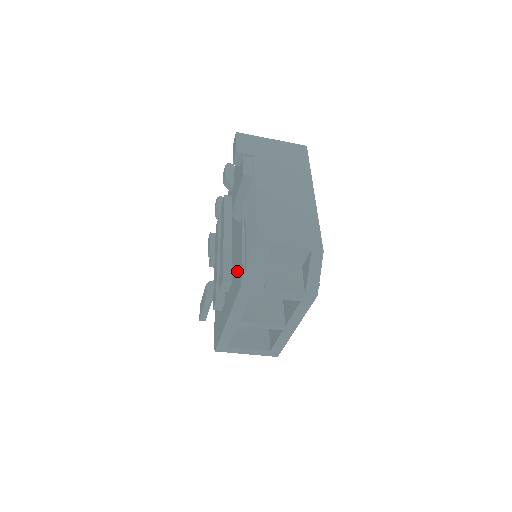
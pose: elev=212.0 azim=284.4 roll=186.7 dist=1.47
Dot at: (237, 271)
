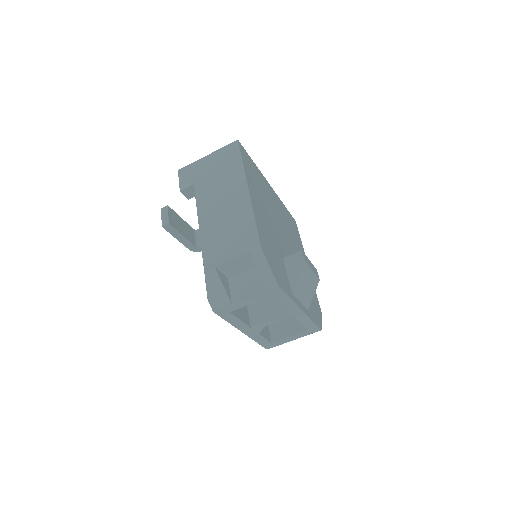
Dot at: occluded
